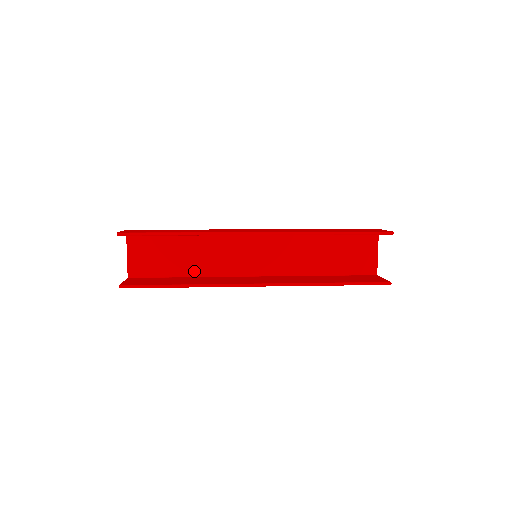
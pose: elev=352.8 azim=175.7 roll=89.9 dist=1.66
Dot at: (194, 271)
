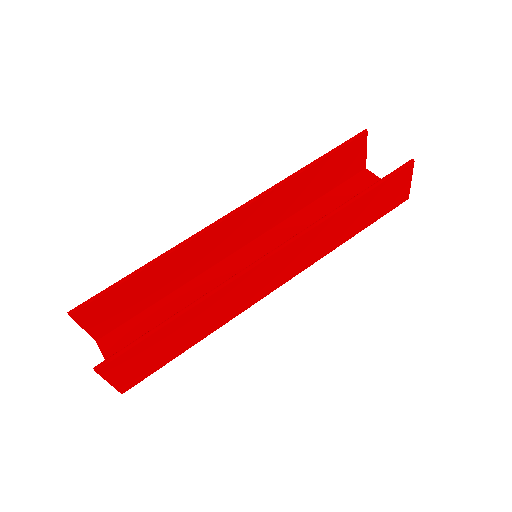
Dot at: occluded
